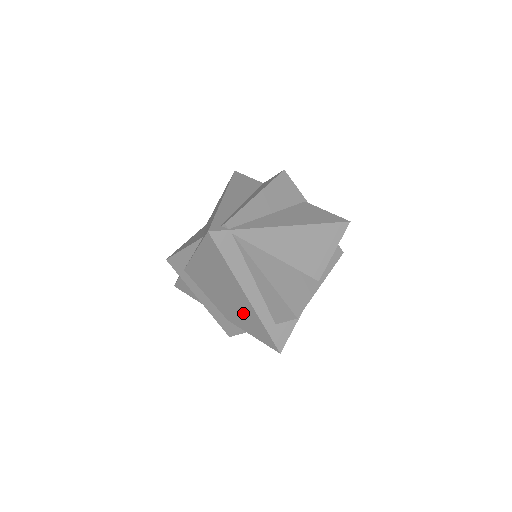
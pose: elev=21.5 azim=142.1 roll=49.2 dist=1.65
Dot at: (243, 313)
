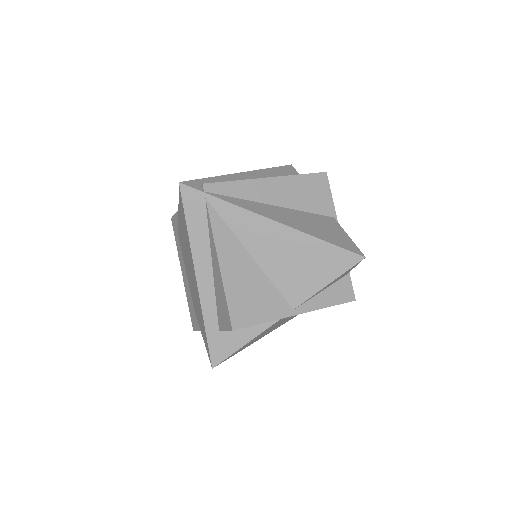
Dot at: (197, 301)
